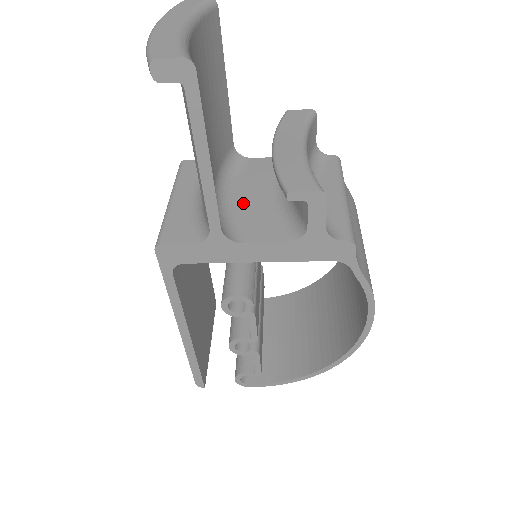
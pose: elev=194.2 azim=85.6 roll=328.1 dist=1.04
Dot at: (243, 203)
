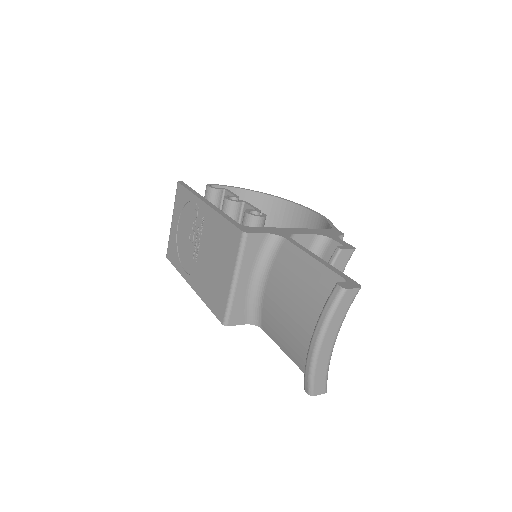
Dot at: occluded
